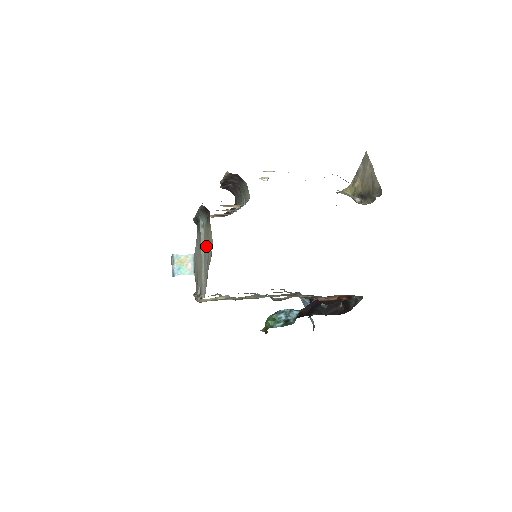
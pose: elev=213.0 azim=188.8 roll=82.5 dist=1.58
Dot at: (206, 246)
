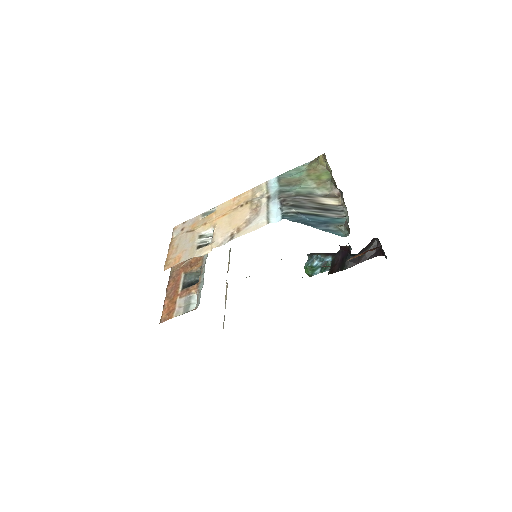
Dot at: occluded
